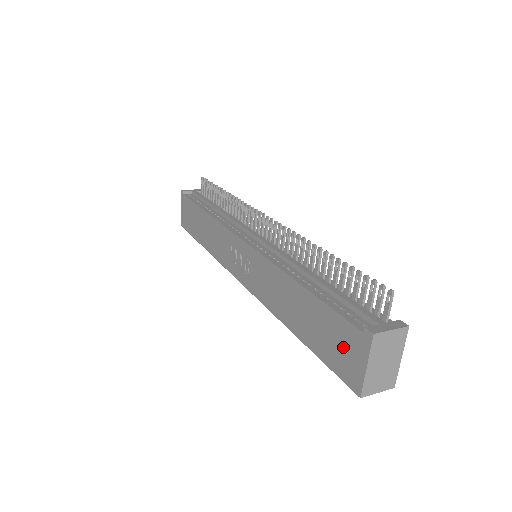
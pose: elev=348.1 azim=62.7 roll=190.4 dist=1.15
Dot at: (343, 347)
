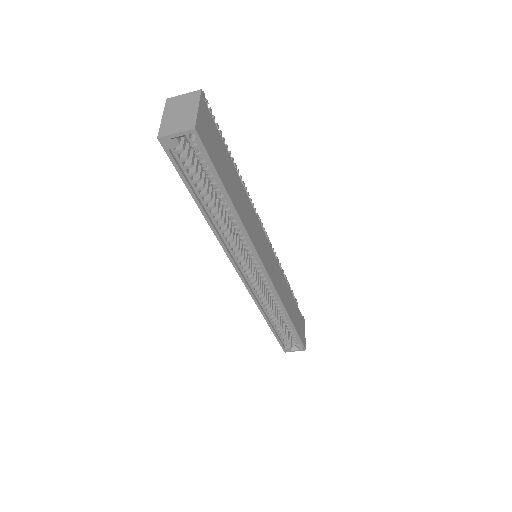
Dot at: occluded
